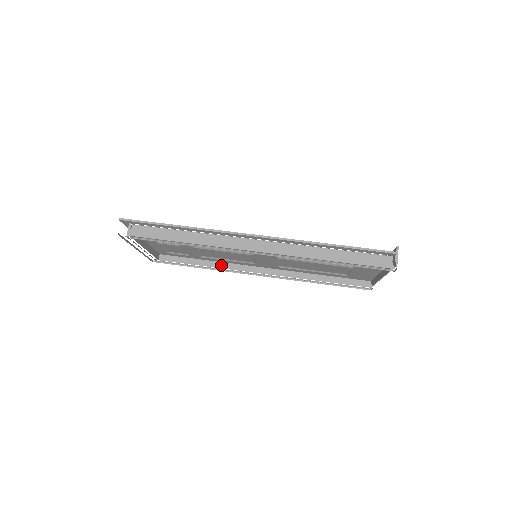
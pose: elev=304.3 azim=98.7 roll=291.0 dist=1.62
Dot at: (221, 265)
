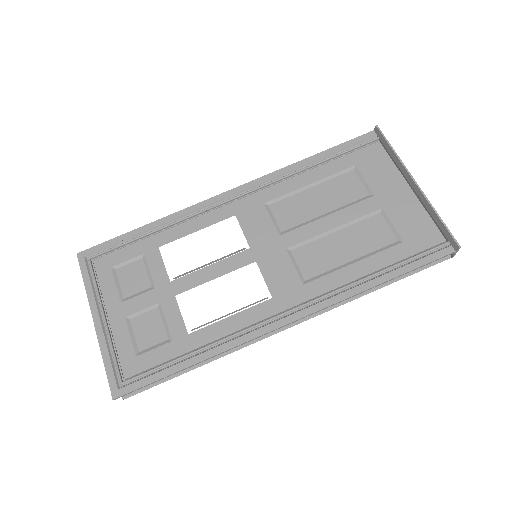
Dot at: occluded
